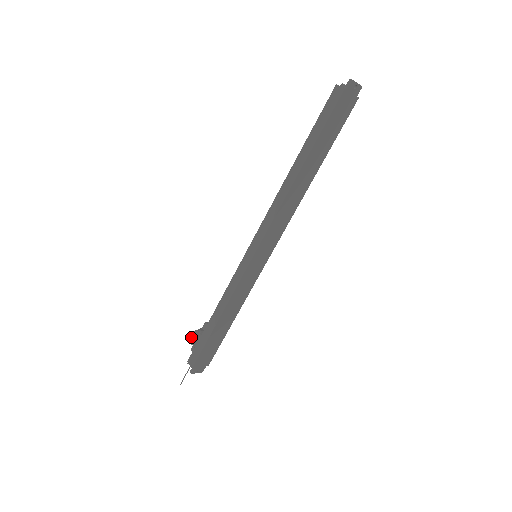
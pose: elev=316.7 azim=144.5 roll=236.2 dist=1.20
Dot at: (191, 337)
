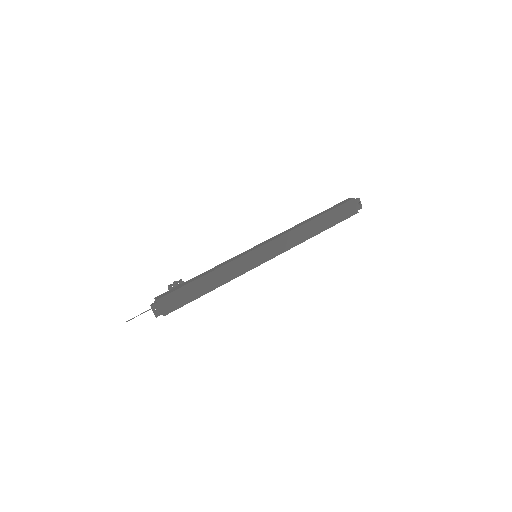
Dot at: (171, 284)
